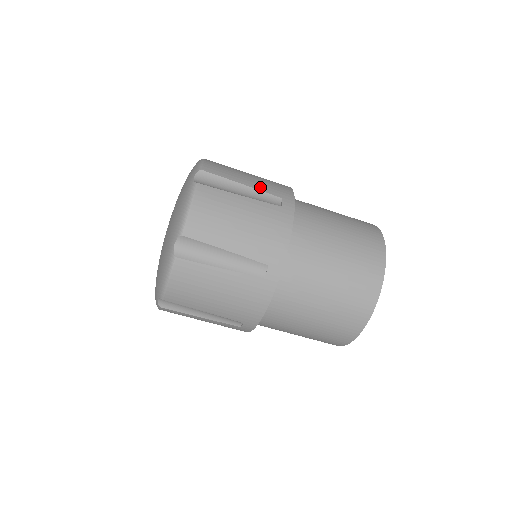
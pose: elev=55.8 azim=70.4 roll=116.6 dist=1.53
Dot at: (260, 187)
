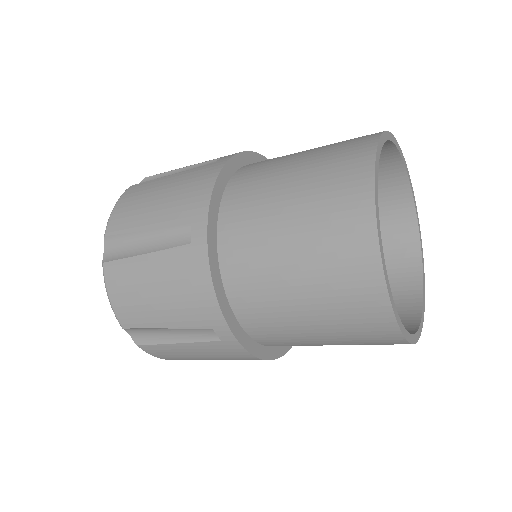
Dot at: (165, 221)
